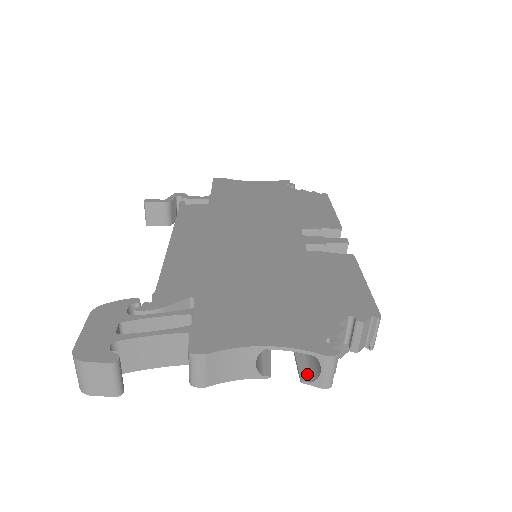
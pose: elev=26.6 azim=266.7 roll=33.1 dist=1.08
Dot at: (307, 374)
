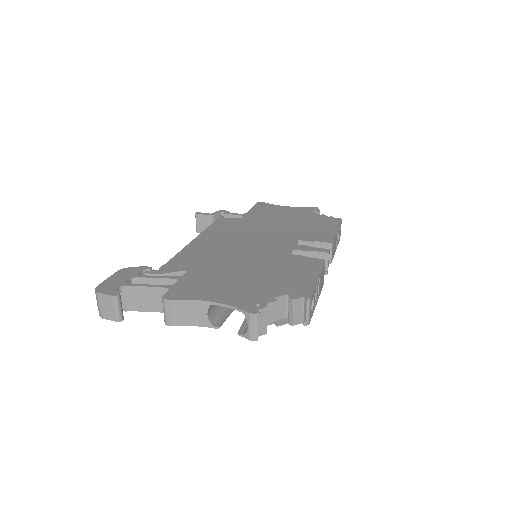
Dot at: (244, 330)
